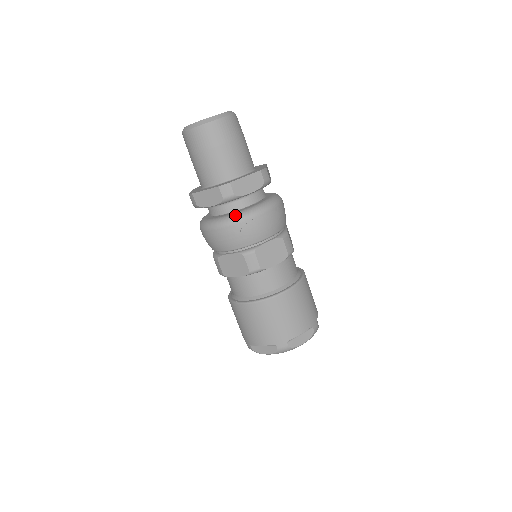
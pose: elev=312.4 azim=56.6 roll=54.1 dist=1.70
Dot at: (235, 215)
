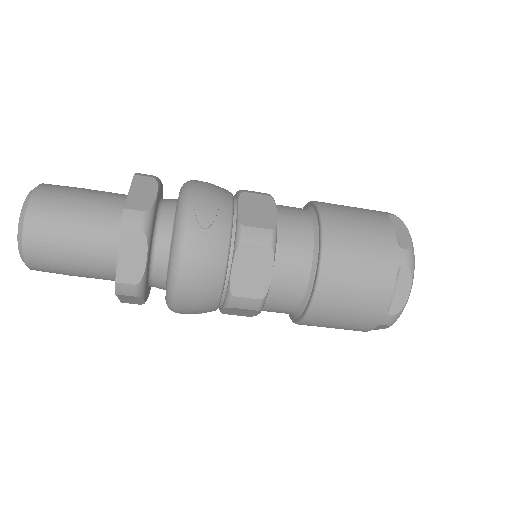
Dot at: (176, 227)
